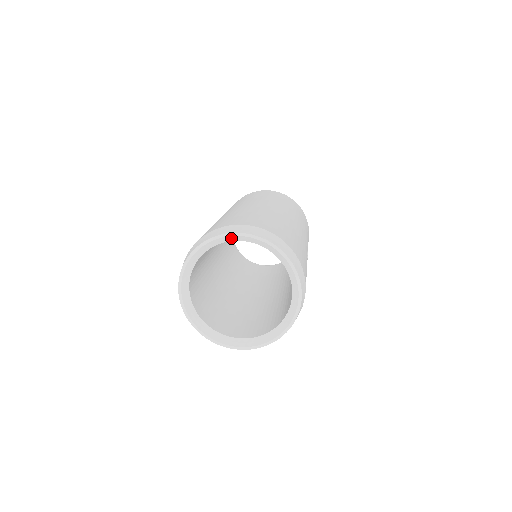
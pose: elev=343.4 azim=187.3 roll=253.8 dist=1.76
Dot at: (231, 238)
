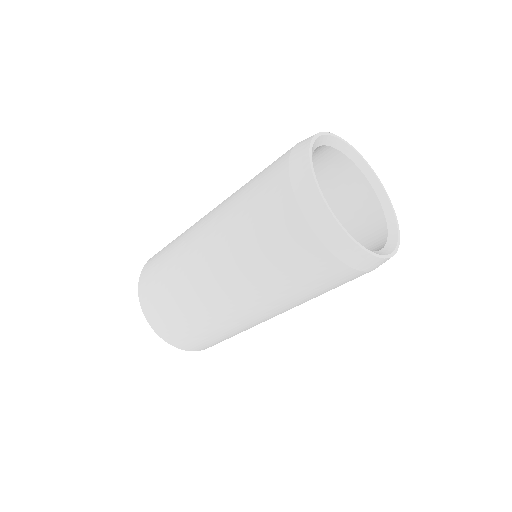
Dot at: (325, 139)
